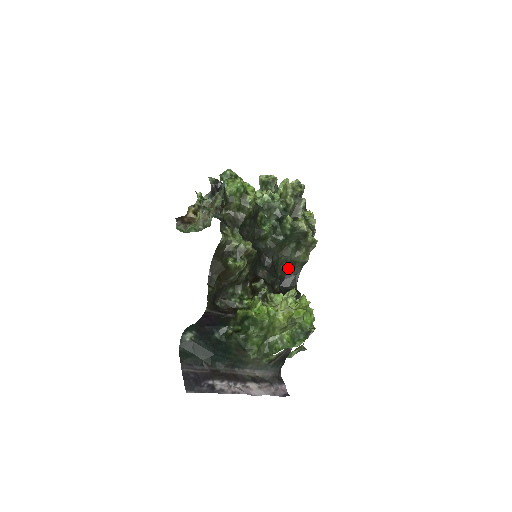
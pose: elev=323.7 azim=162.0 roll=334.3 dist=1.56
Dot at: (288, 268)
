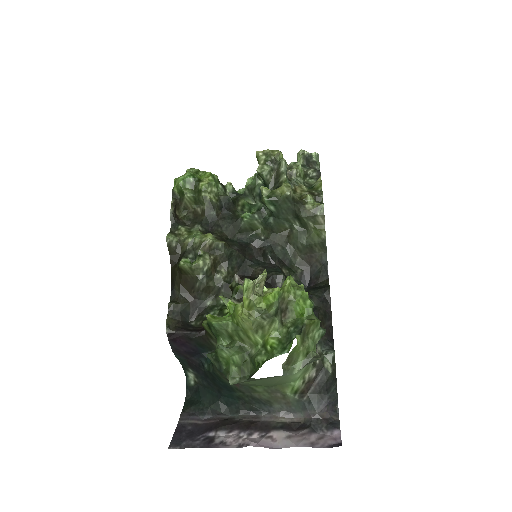
Dot at: (308, 259)
